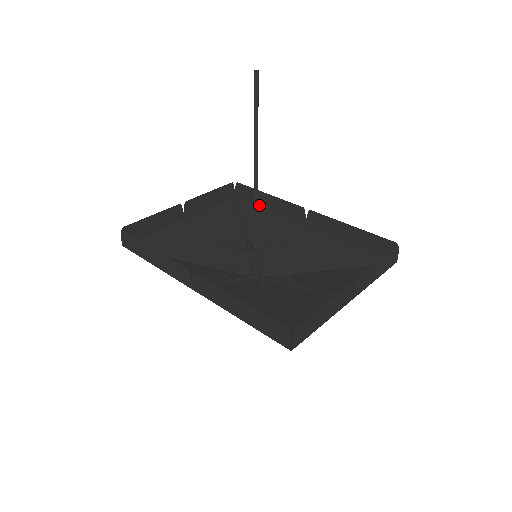
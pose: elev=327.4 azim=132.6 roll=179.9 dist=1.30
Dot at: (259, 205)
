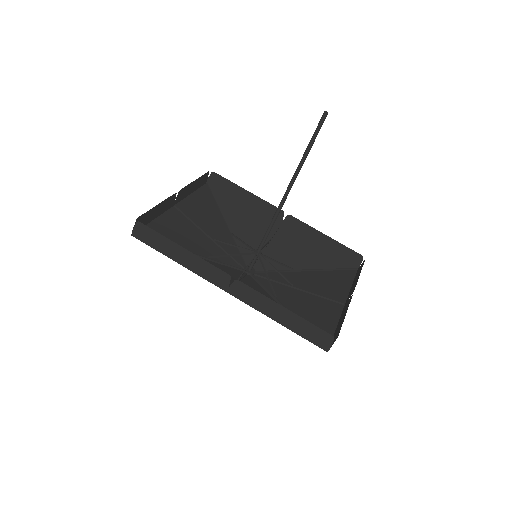
Dot at: (233, 198)
